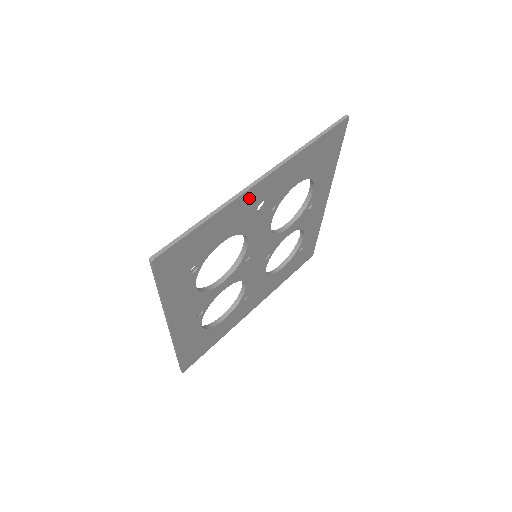
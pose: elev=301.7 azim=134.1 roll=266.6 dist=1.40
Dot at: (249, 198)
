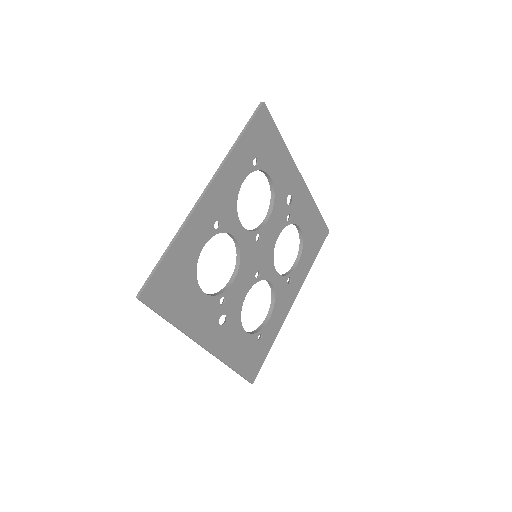
Dot at: (293, 175)
